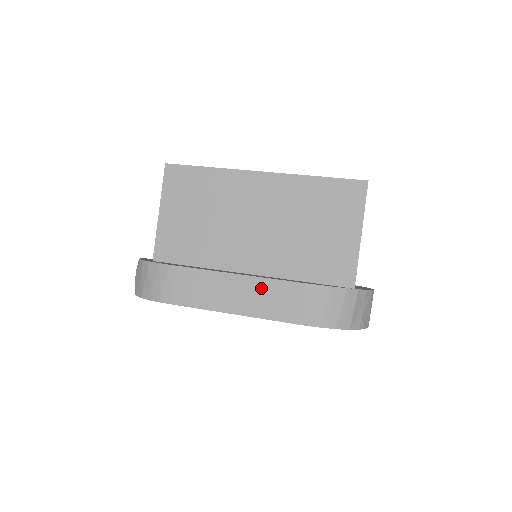
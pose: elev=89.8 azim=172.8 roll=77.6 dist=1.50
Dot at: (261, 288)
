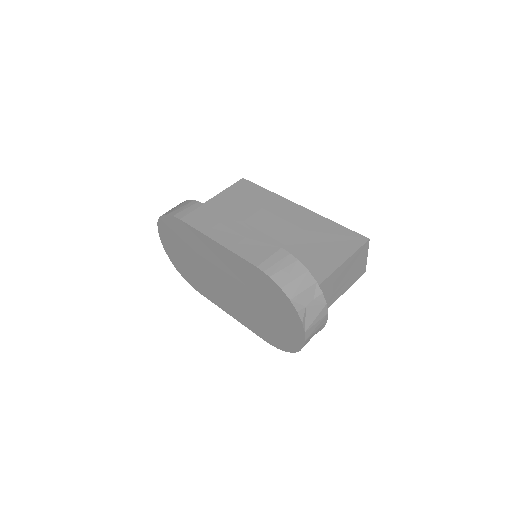
Dot at: (248, 237)
